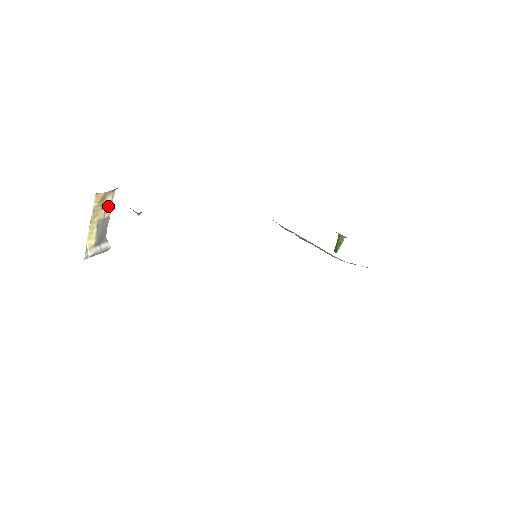
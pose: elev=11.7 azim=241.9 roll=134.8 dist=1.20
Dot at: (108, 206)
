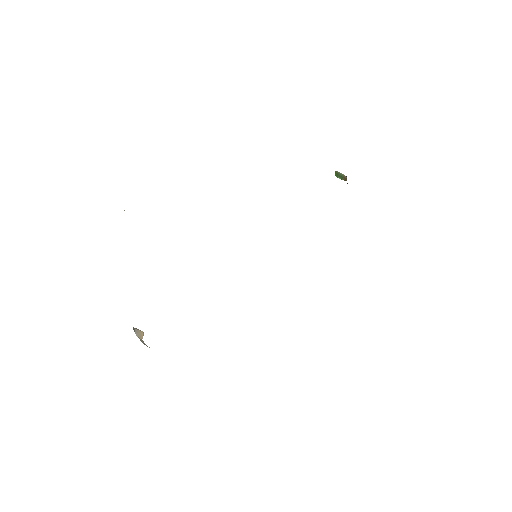
Dot at: occluded
